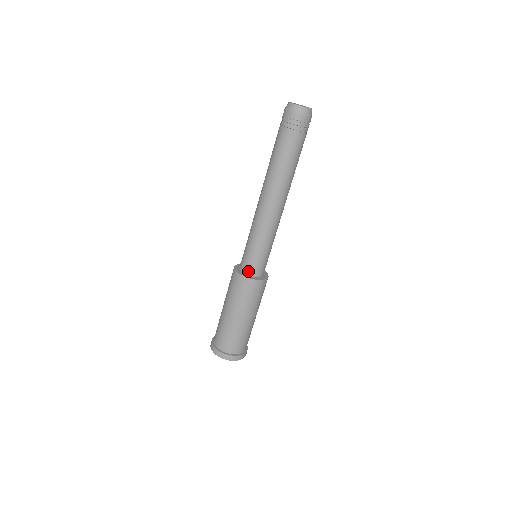
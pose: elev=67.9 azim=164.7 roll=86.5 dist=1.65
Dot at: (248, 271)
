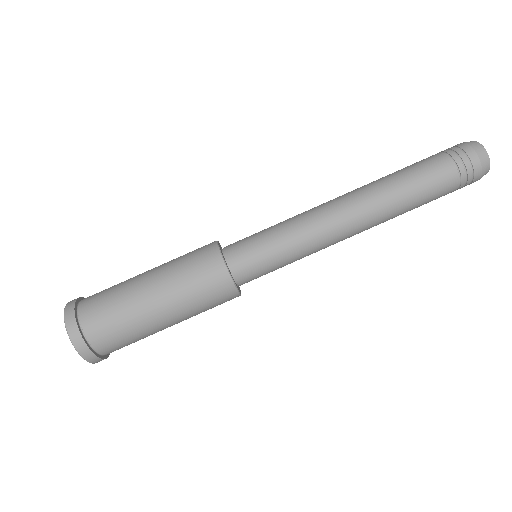
Dot at: (230, 252)
